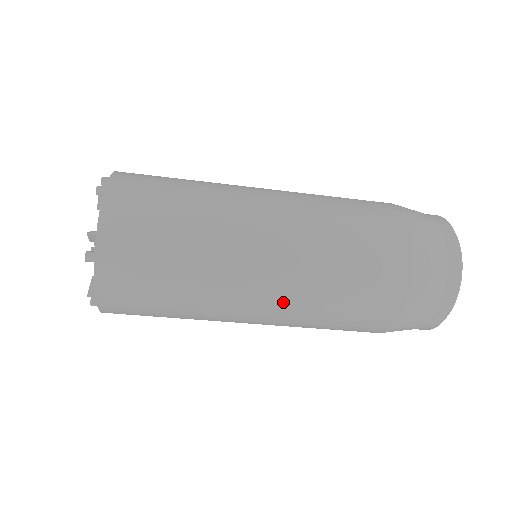
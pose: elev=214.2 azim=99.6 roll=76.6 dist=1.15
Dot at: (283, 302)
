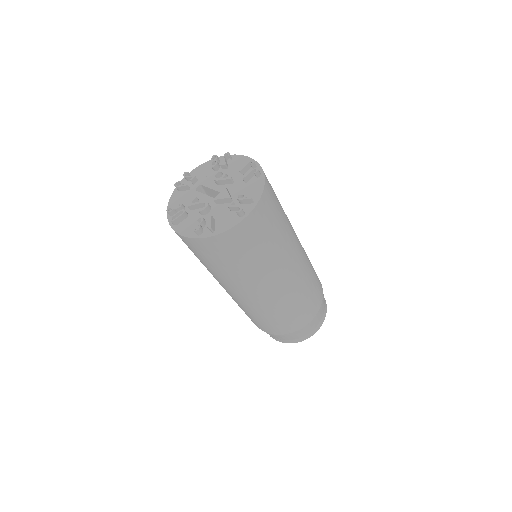
Dot at: (275, 297)
